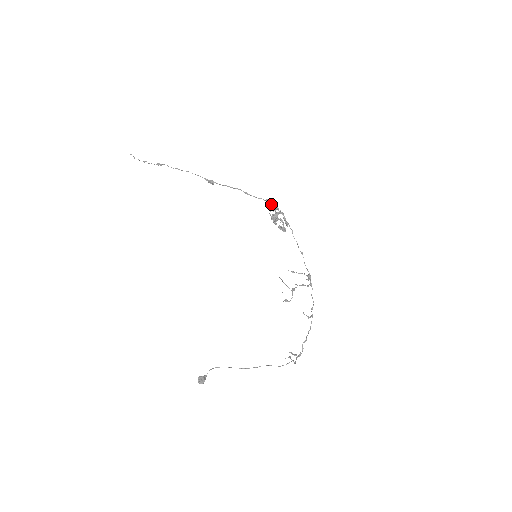
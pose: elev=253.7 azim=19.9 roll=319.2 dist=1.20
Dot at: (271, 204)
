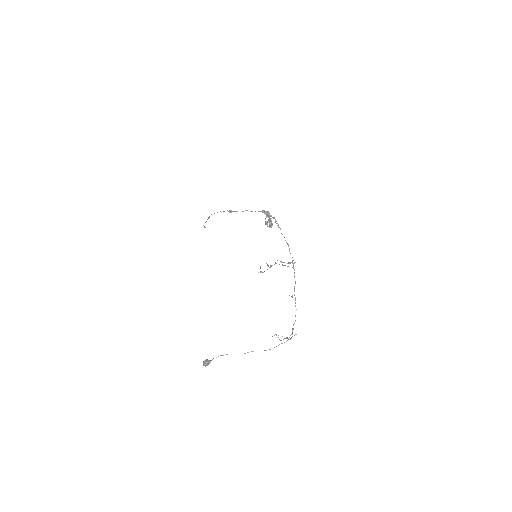
Dot at: (265, 213)
